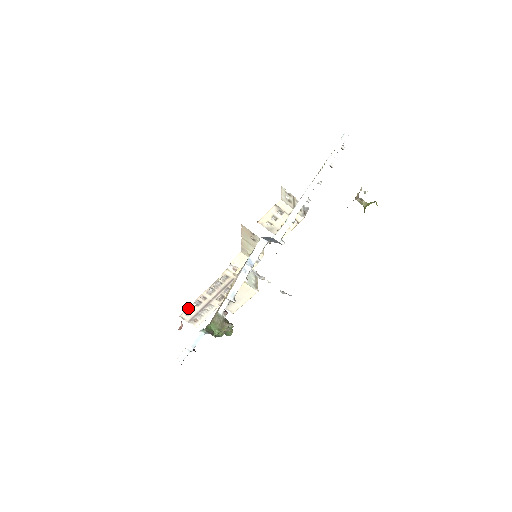
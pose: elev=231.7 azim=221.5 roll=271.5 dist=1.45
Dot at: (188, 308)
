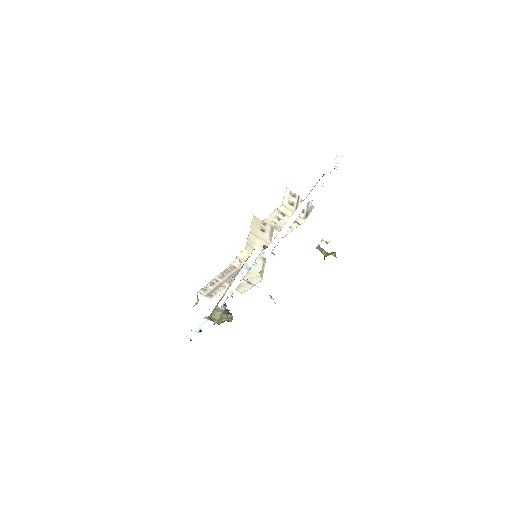
Dot at: occluded
